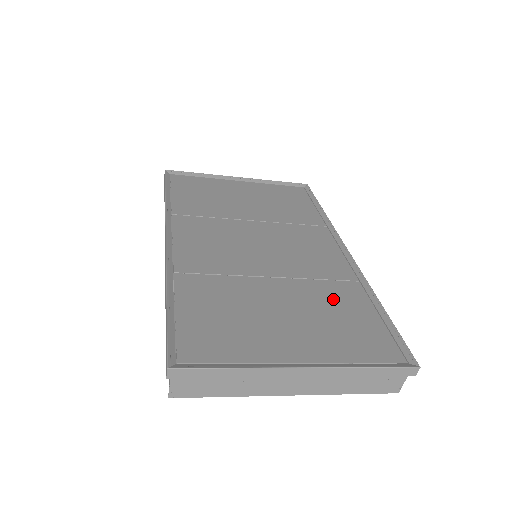
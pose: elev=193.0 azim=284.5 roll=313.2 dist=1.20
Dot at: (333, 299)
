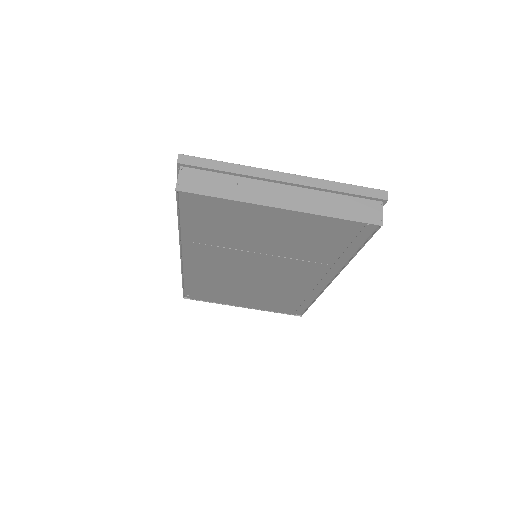
Dot at: occluded
